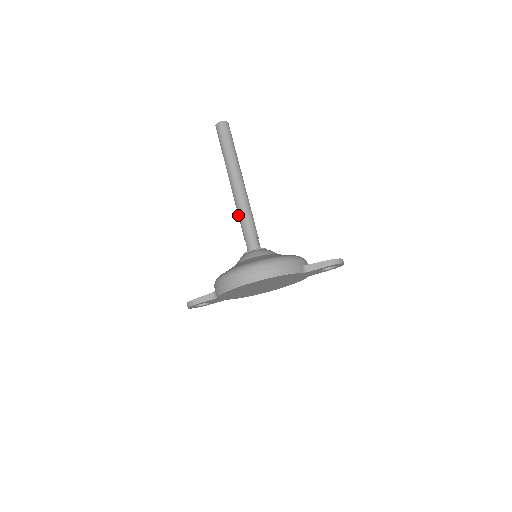
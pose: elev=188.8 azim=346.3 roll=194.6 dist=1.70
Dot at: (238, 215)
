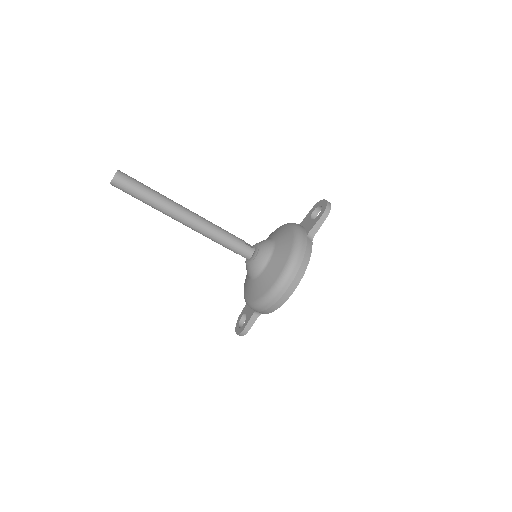
Dot at: occluded
